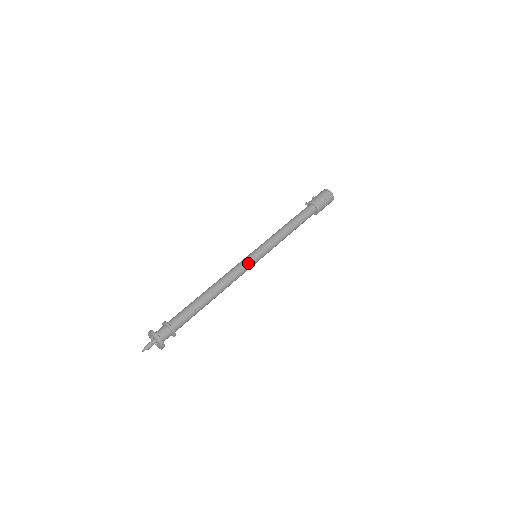
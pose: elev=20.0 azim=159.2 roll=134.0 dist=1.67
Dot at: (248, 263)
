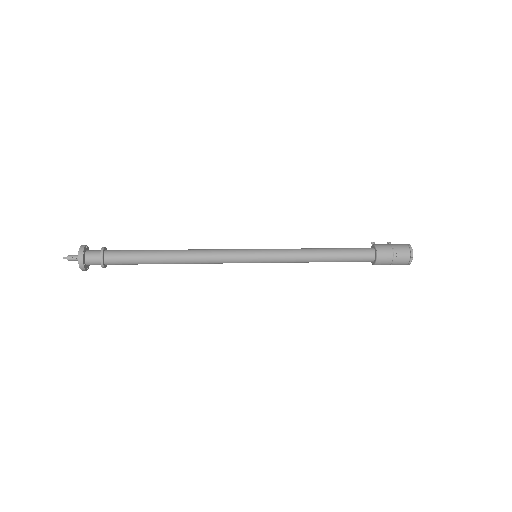
Dot at: (237, 257)
